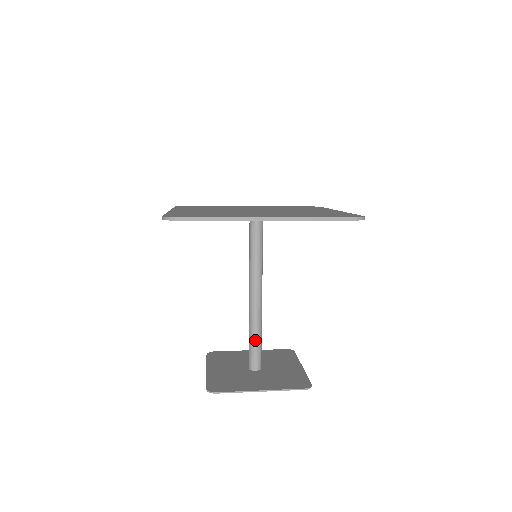
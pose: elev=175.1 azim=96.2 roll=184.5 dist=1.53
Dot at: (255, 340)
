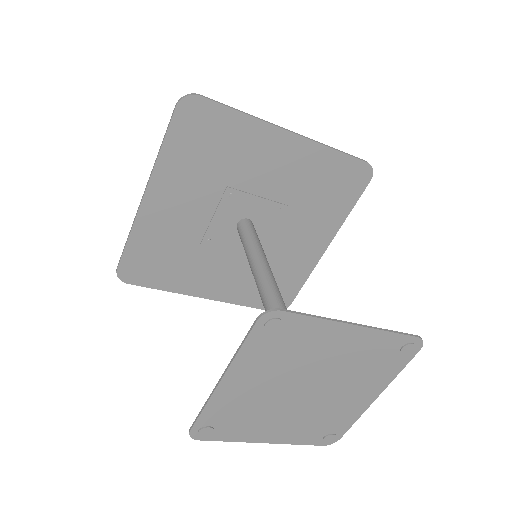
Dot at: occluded
